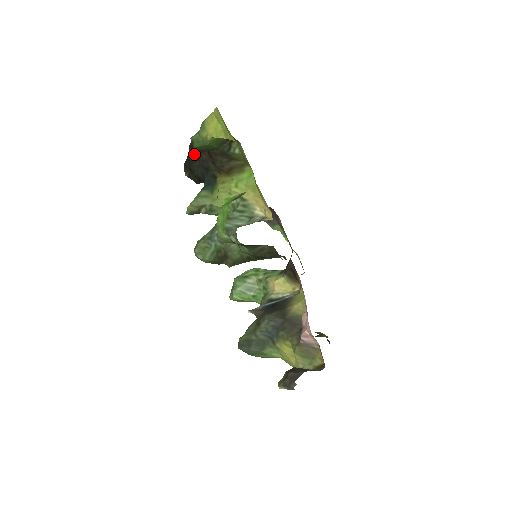
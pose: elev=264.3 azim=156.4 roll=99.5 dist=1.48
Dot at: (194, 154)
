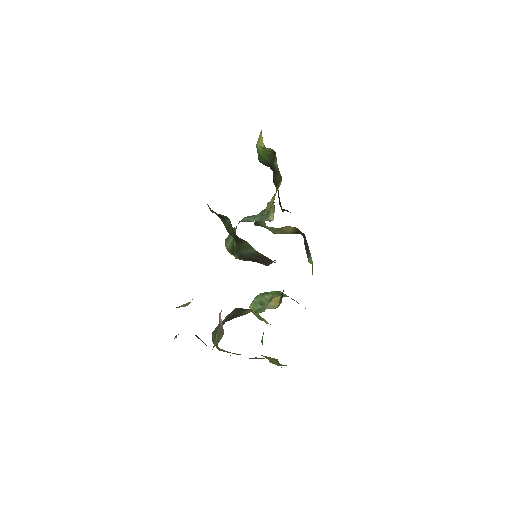
Dot at: occluded
